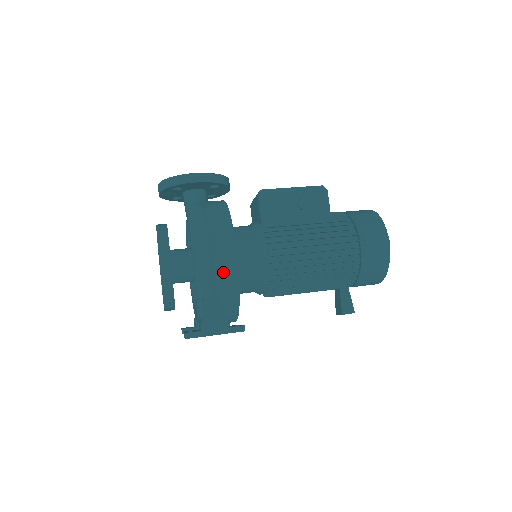
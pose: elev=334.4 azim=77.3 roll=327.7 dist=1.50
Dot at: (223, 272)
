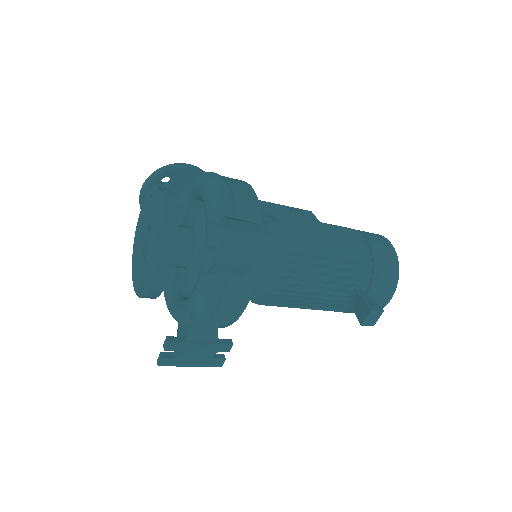
Dot at: (242, 198)
